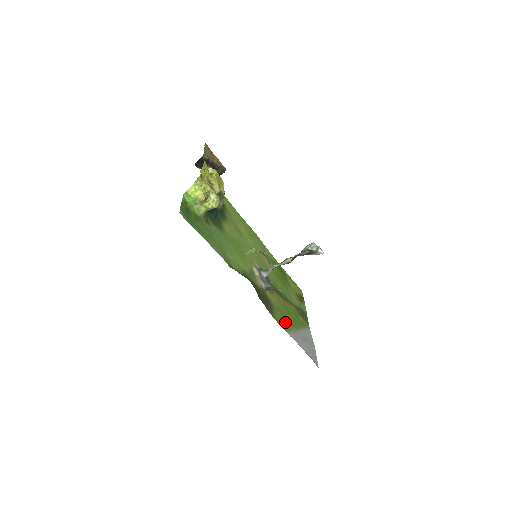
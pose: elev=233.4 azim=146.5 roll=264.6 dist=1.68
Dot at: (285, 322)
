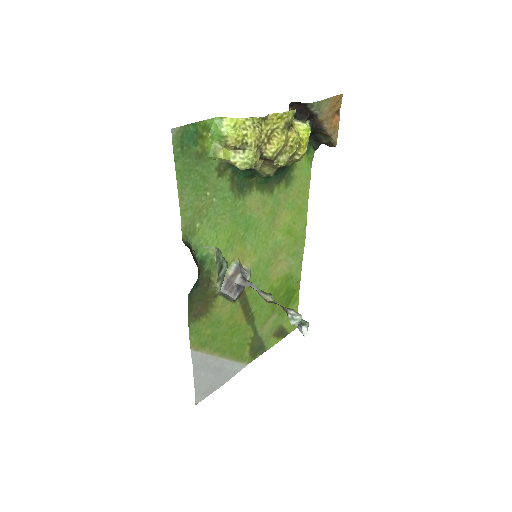
Dot at: (206, 339)
